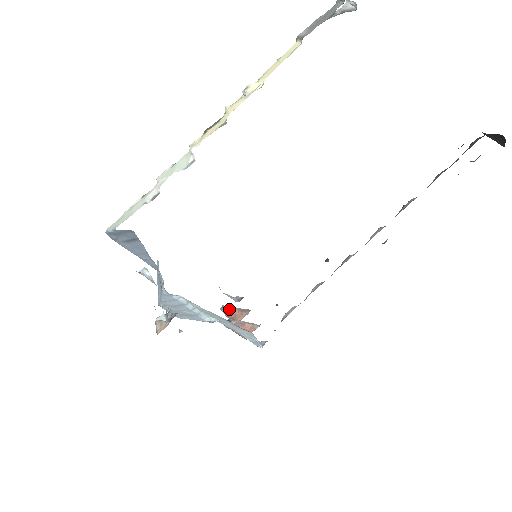
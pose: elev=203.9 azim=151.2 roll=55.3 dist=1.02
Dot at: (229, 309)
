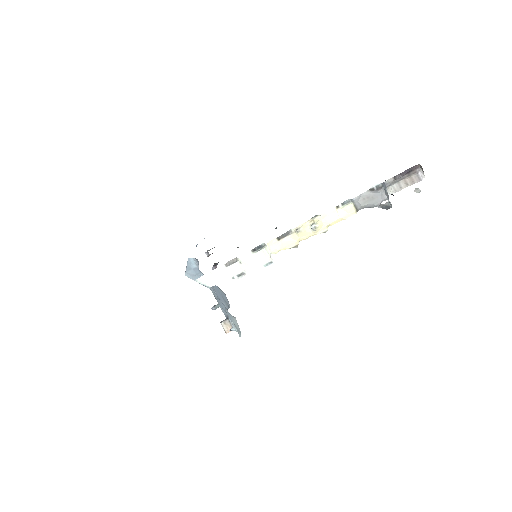
Dot at: occluded
